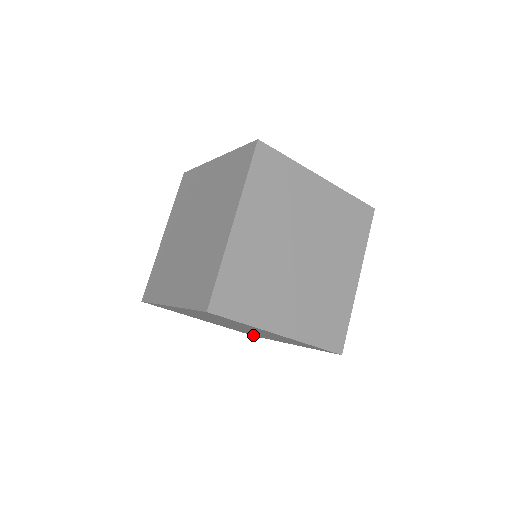
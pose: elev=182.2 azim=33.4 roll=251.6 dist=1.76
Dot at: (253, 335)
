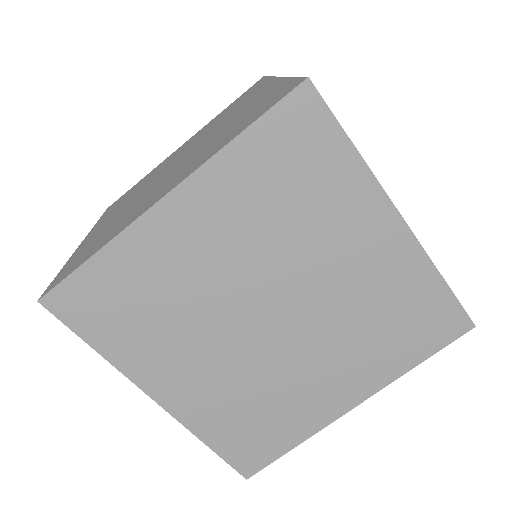
Dot at: occluded
